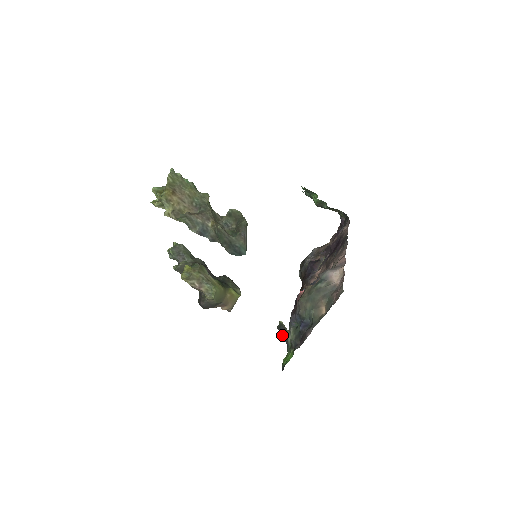
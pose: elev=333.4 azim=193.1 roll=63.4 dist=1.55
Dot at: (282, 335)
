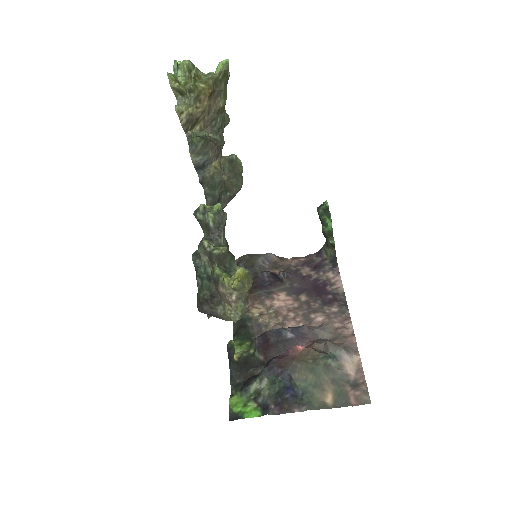
Dot at: (229, 360)
